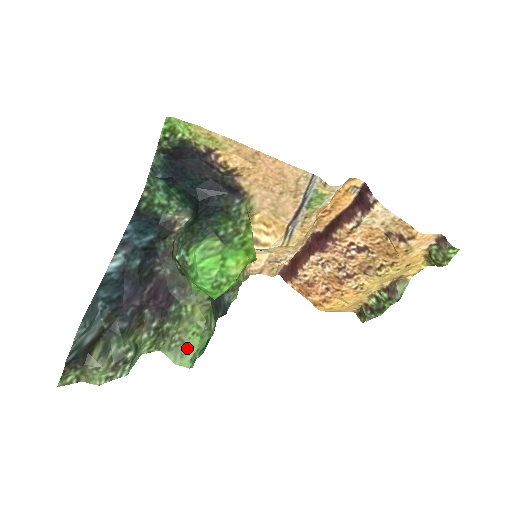
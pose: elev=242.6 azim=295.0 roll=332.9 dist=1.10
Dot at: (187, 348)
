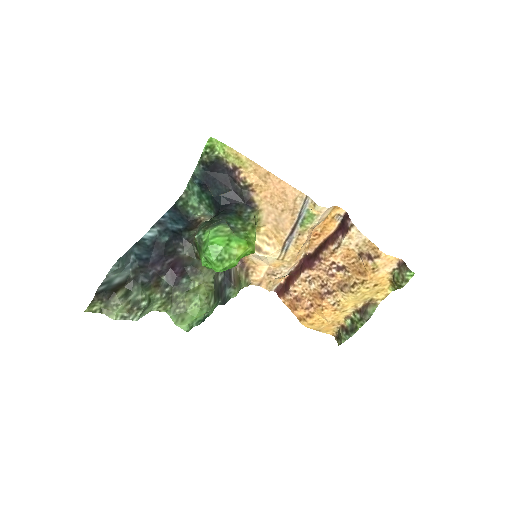
Dot at: (188, 315)
